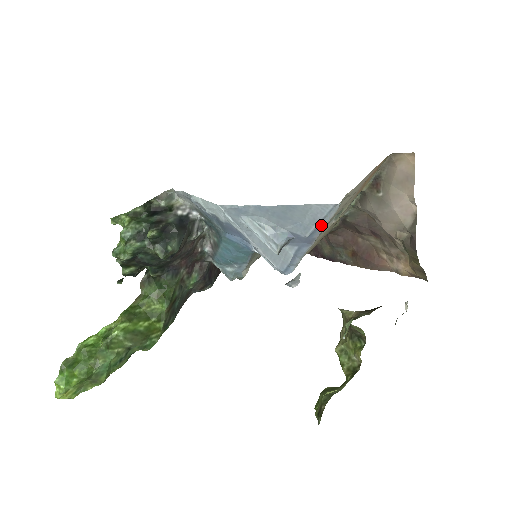
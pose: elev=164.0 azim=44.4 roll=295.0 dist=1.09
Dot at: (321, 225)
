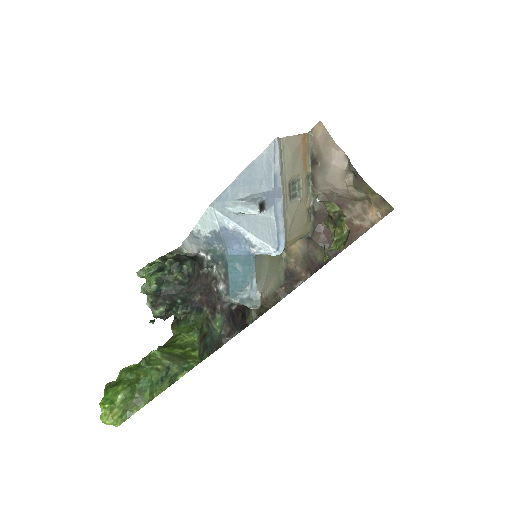
Dot at: (276, 168)
